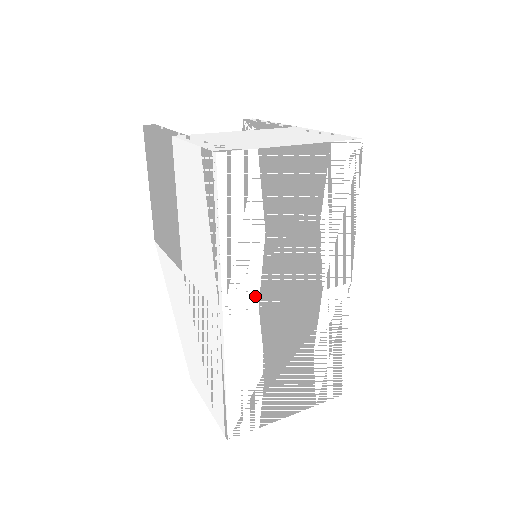
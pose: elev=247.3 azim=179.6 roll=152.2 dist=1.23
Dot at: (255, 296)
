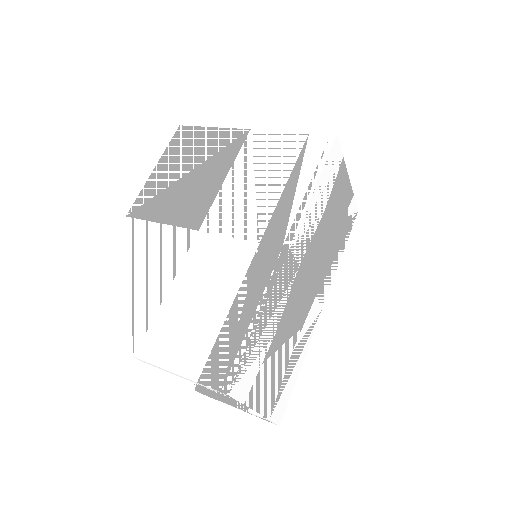
Dot at: (302, 254)
